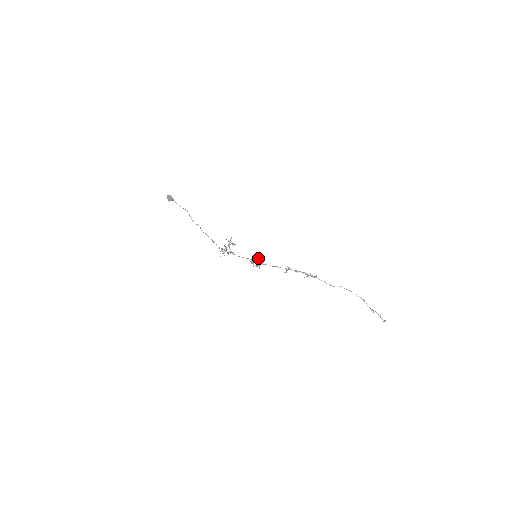
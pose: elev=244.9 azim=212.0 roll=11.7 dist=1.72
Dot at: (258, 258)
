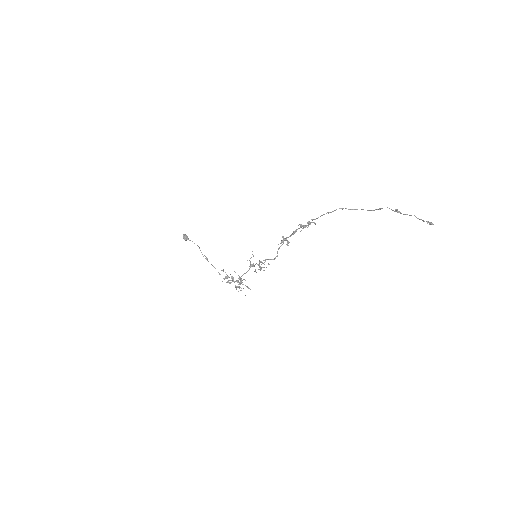
Dot at: (261, 264)
